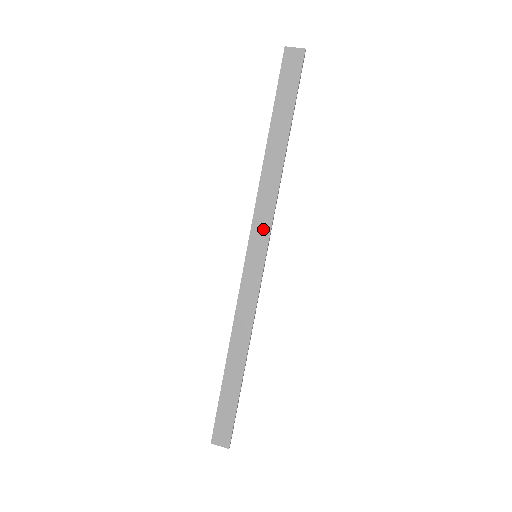
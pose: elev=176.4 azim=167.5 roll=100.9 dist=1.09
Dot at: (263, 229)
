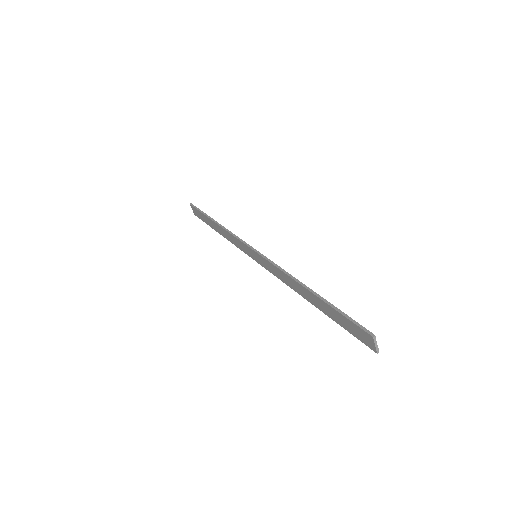
Dot at: (268, 267)
